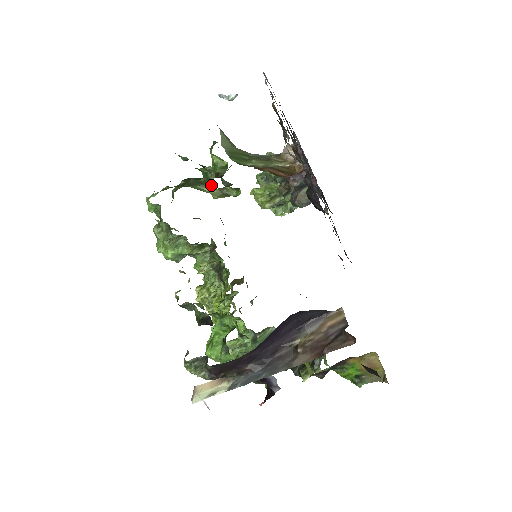
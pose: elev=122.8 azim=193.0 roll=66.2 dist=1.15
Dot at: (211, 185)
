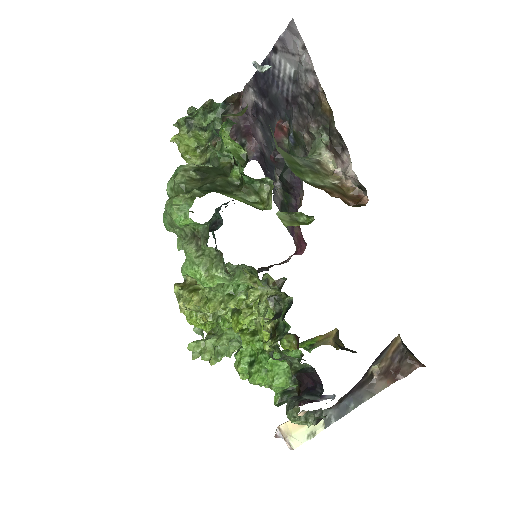
Dot at: (257, 195)
